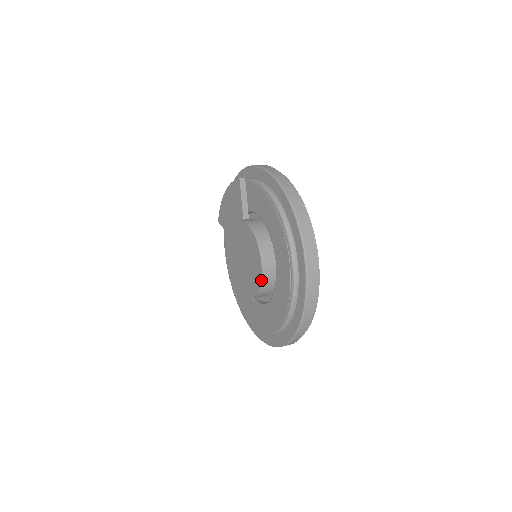
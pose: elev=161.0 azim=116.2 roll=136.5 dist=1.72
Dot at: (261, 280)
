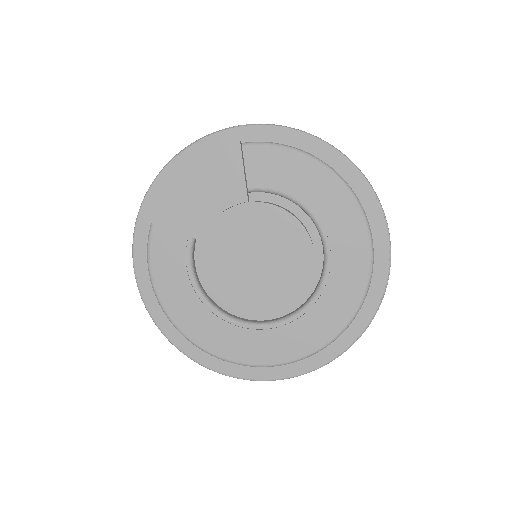
Dot at: occluded
